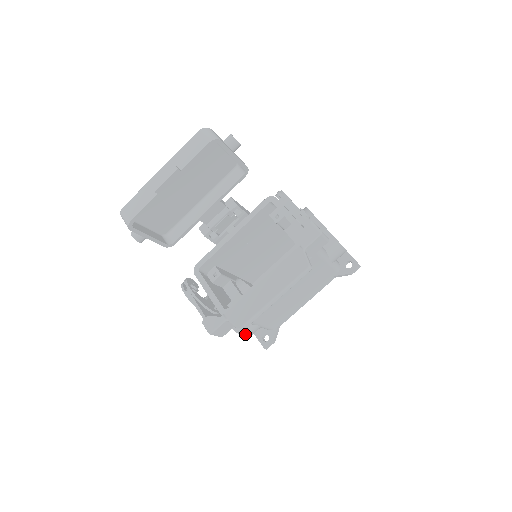
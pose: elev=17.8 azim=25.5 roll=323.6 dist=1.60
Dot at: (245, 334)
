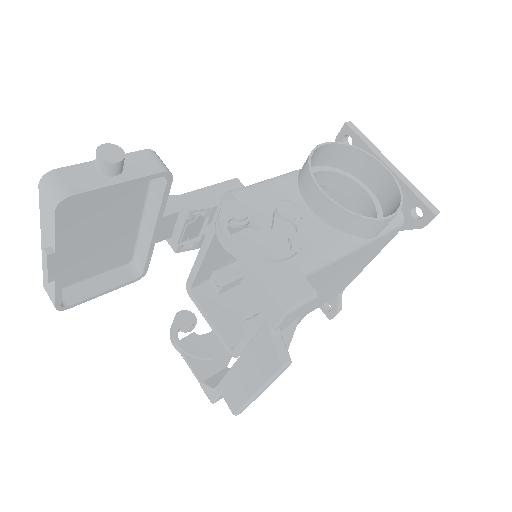
Dot at: occluded
